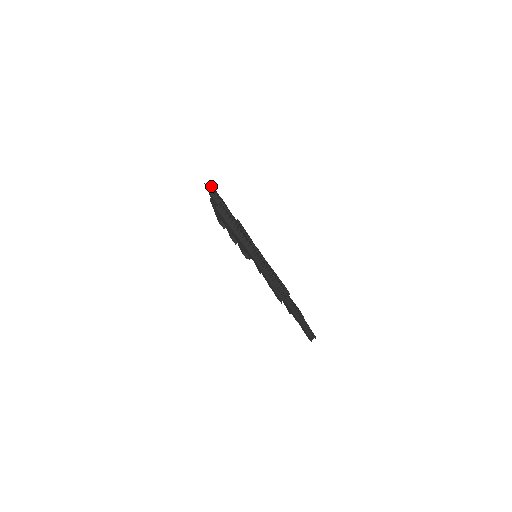
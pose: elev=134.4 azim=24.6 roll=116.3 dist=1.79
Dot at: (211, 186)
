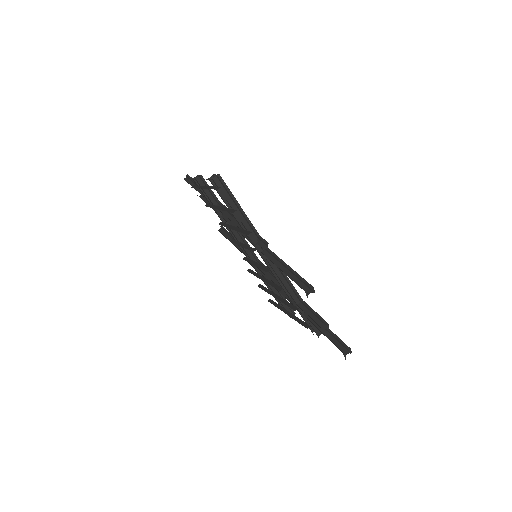
Dot at: (190, 178)
